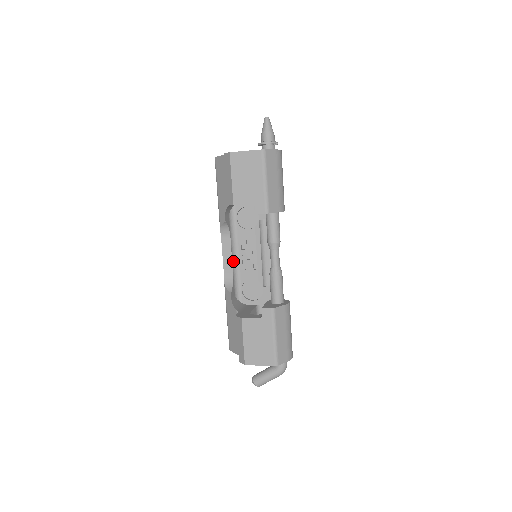
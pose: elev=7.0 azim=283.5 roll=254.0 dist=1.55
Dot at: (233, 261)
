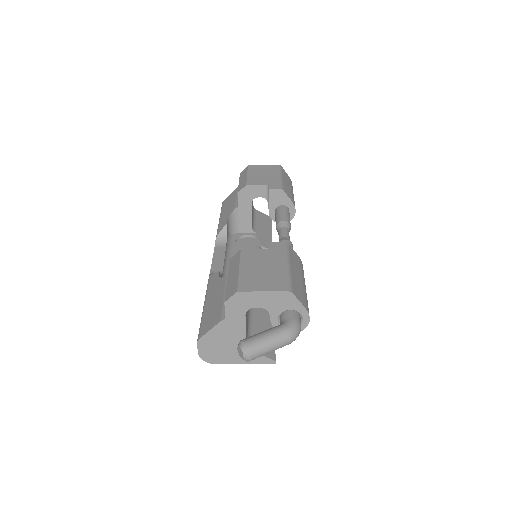
Dot at: (224, 265)
